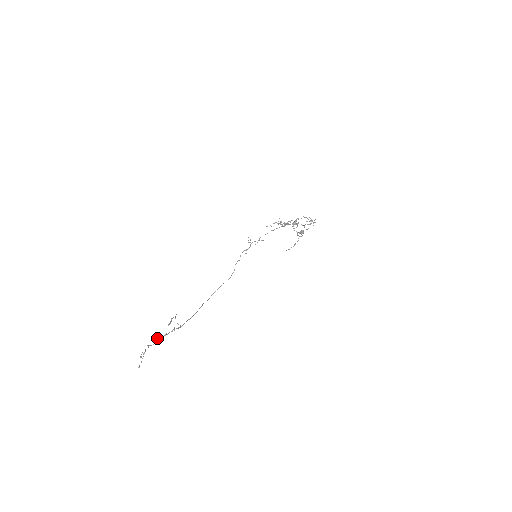
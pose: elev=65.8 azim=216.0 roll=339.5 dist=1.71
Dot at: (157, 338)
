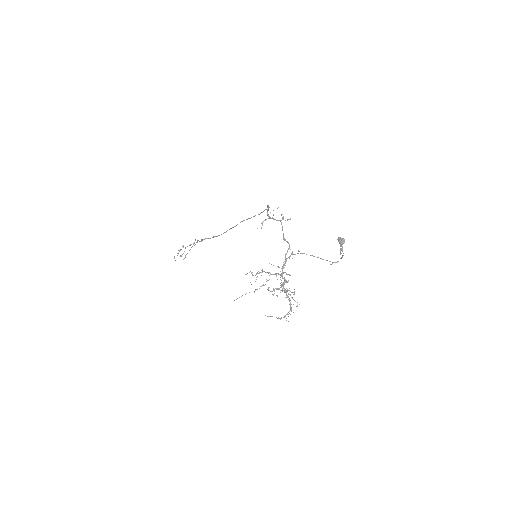
Dot at: (181, 256)
